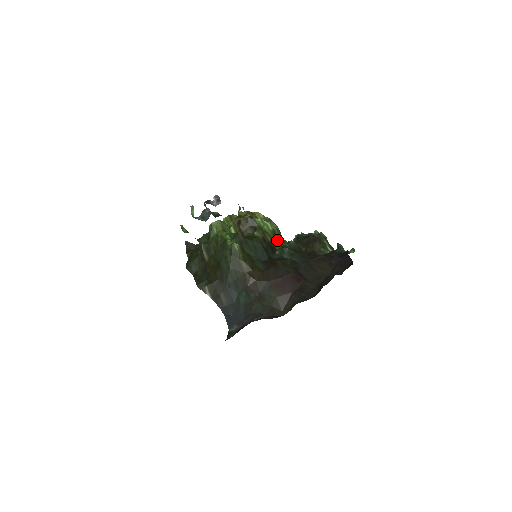
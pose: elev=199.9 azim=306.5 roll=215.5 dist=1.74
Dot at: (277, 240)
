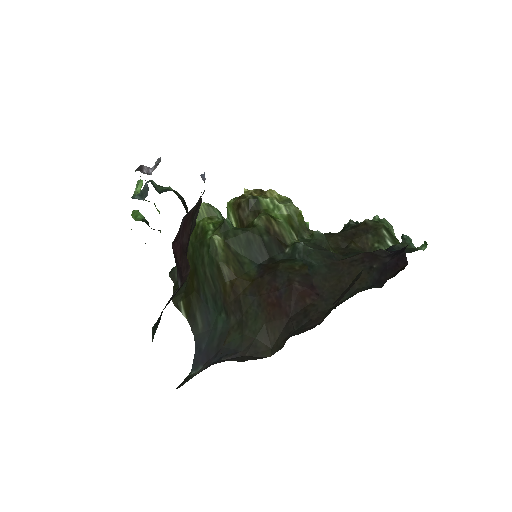
Dot at: (293, 231)
